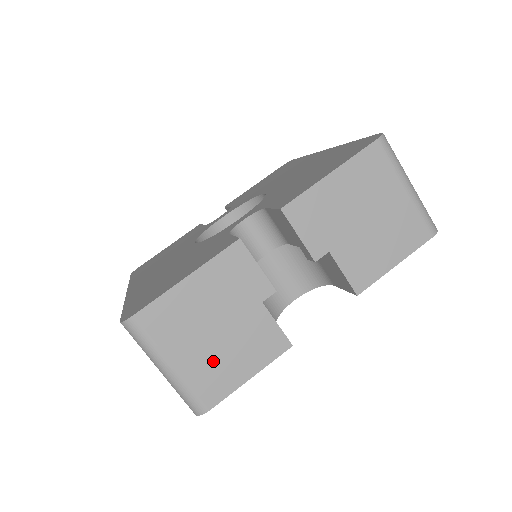
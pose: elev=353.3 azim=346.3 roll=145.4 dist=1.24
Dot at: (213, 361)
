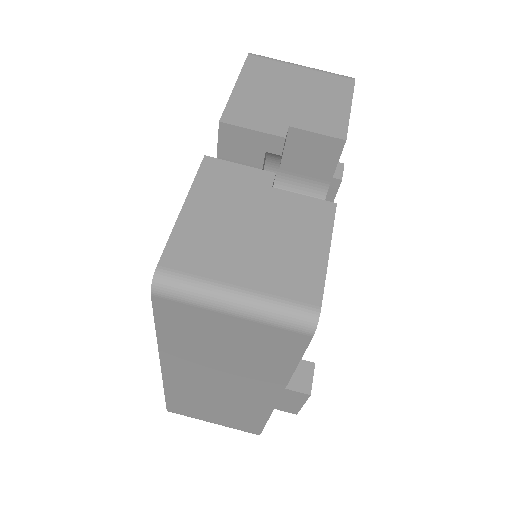
Dot at: (277, 259)
